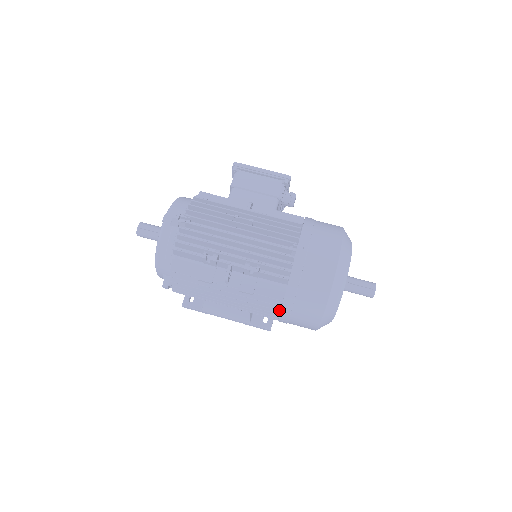
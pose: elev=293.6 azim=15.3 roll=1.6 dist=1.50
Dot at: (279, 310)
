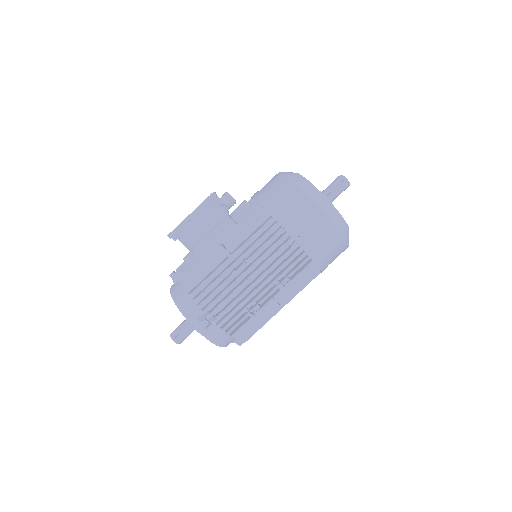
Dot at: occluded
